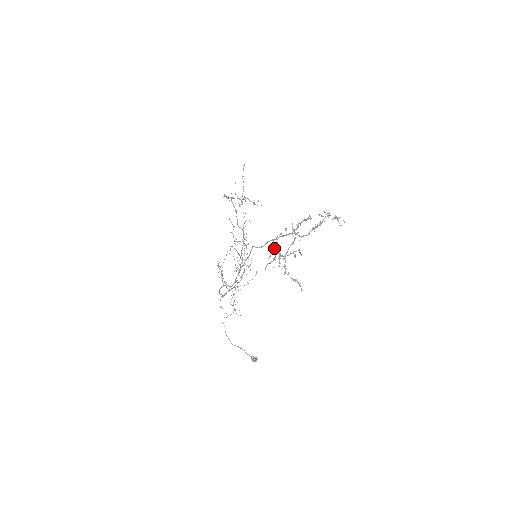
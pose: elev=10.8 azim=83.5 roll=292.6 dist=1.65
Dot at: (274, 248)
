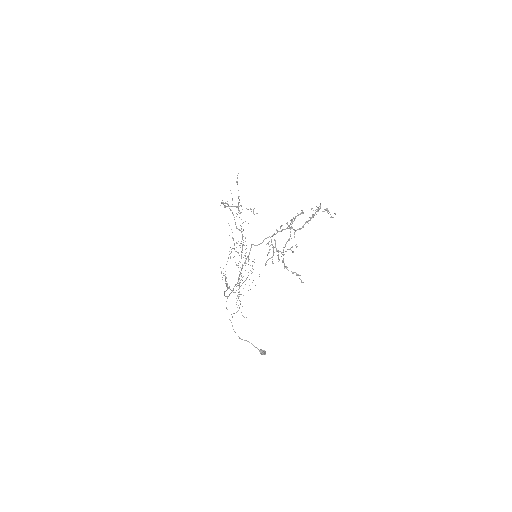
Dot at: (272, 245)
